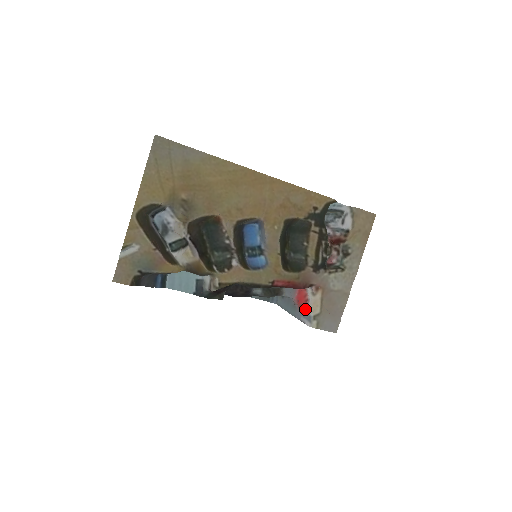
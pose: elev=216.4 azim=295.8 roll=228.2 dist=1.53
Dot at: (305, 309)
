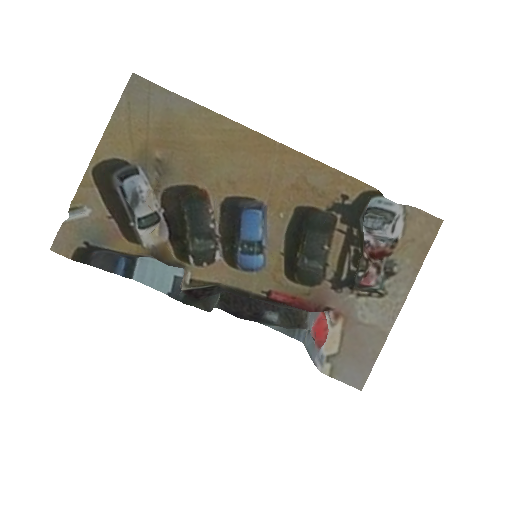
Dot at: occluded
